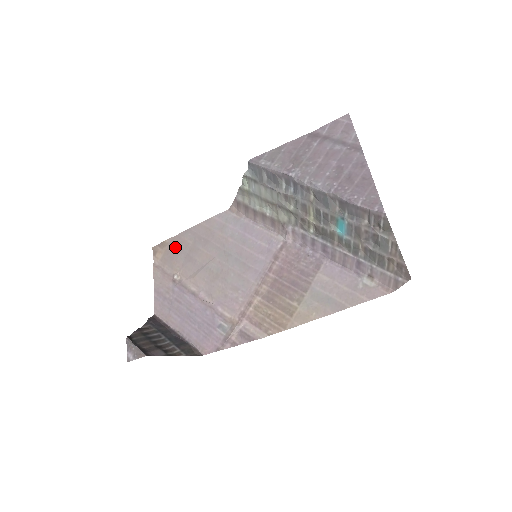
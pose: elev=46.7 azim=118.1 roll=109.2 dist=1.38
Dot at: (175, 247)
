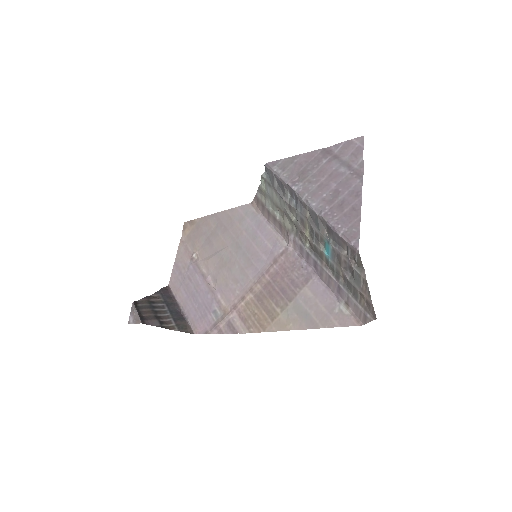
Dot at: (201, 227)
